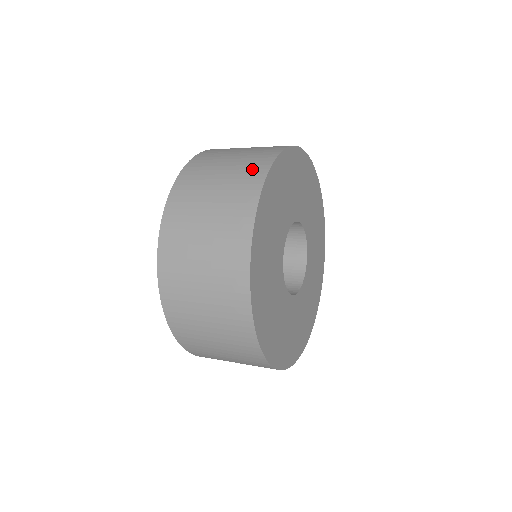
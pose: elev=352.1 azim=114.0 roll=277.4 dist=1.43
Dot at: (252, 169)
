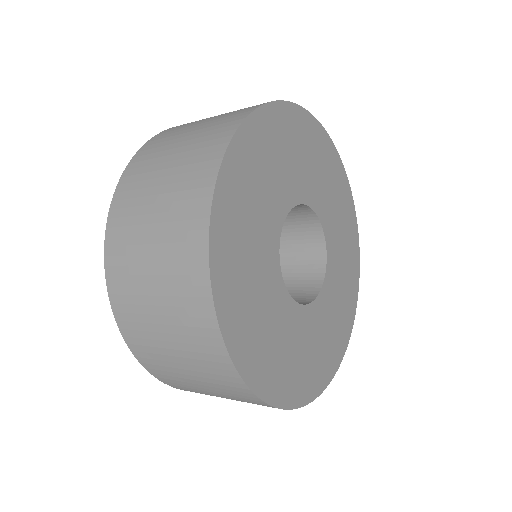
Dot at: (220, 128)
